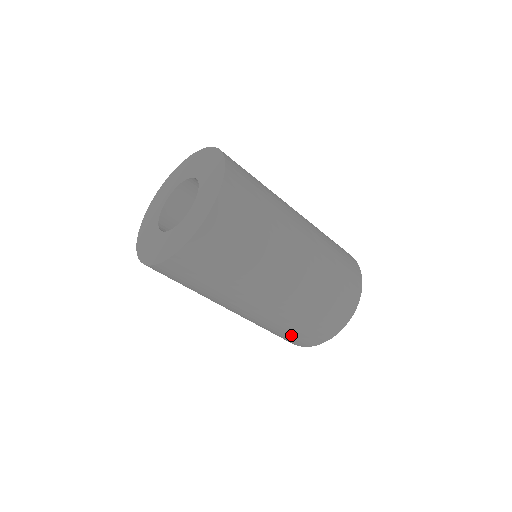
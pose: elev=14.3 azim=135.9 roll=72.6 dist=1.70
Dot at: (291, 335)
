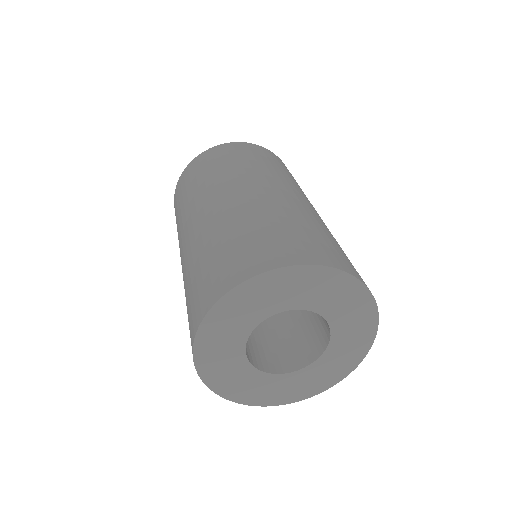
Dot at: (218, 260)
